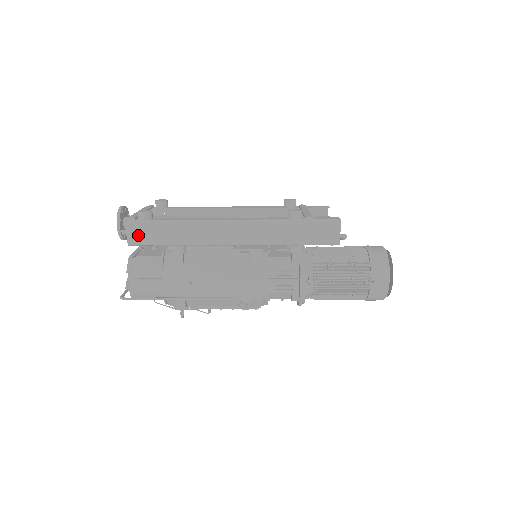
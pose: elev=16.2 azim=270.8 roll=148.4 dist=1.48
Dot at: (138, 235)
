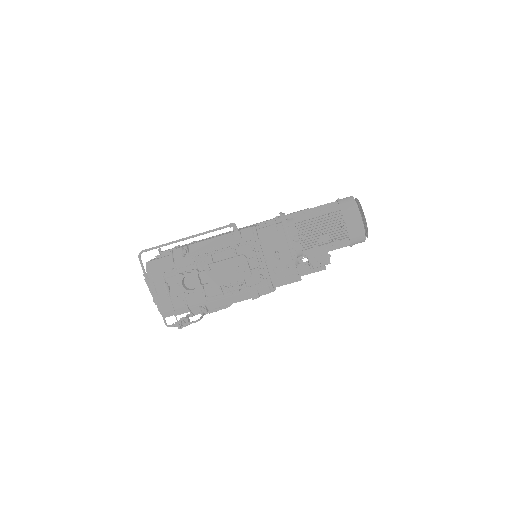
Dot at: occluded
